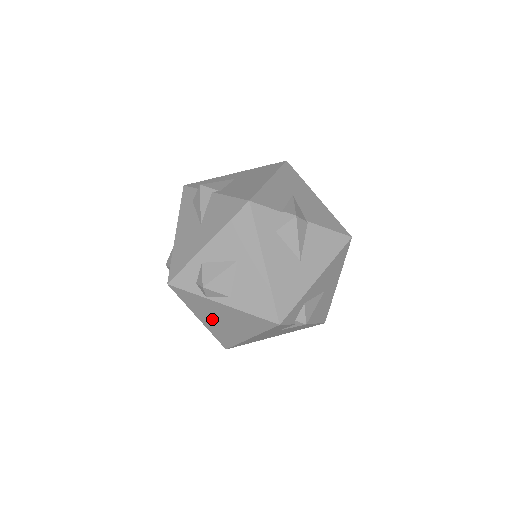
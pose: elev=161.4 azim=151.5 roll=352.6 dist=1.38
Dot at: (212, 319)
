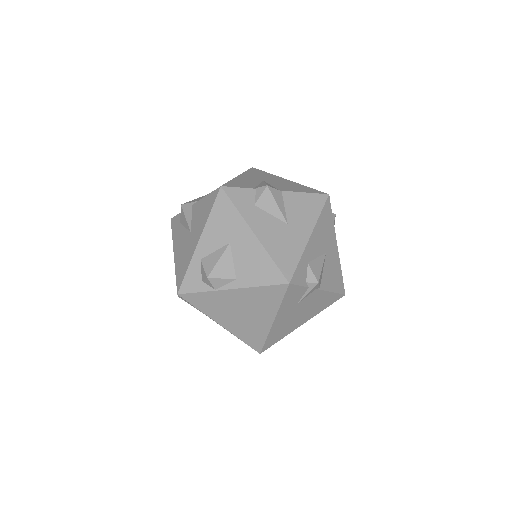
Dot at: (231, 317)
